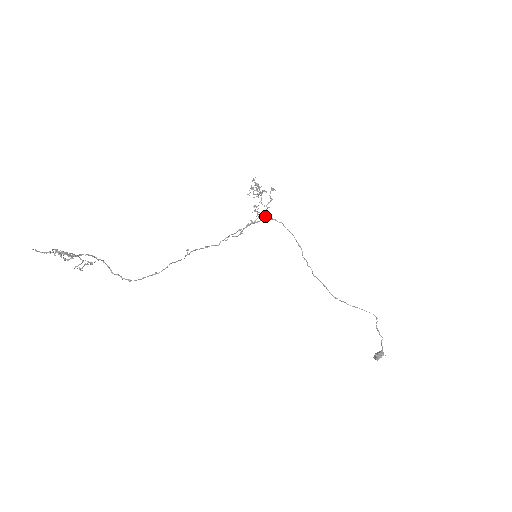
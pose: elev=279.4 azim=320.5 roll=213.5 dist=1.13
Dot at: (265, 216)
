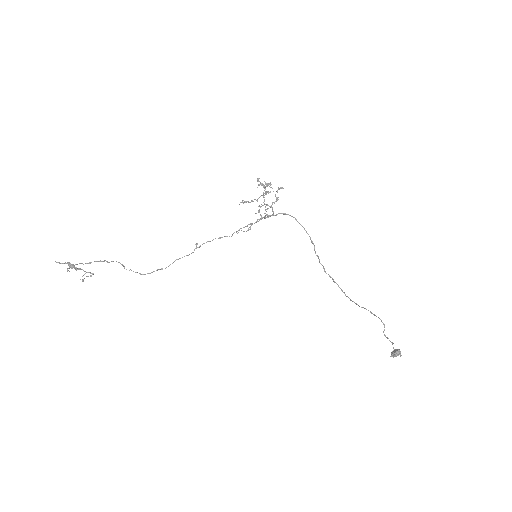
Dot at: (272, 214)
